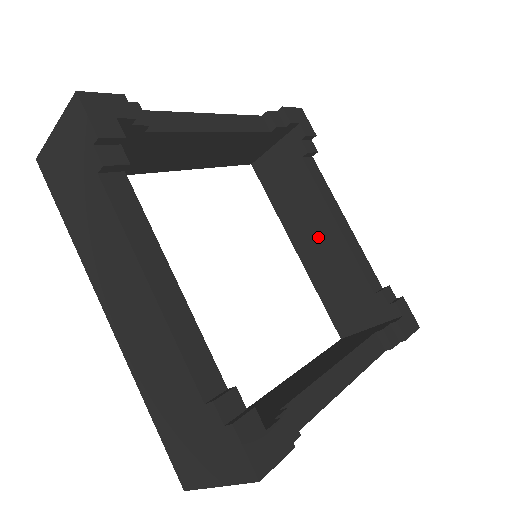
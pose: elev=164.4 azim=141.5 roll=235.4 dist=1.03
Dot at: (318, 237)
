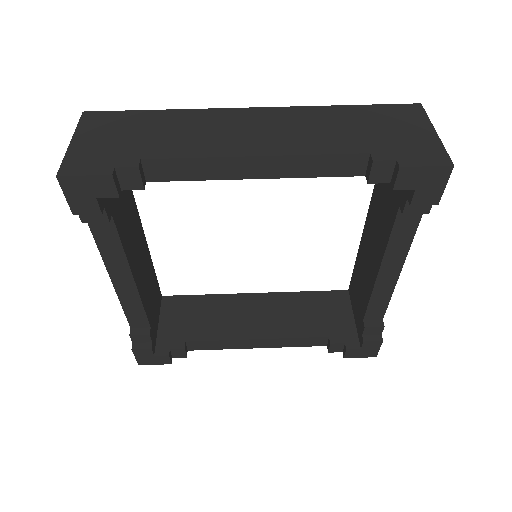
Dot at: (372, 250)
